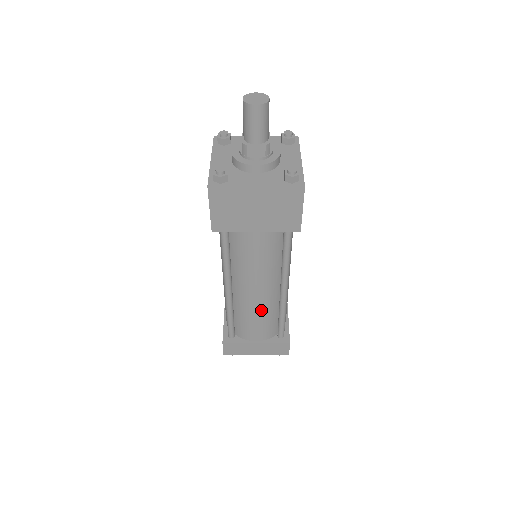
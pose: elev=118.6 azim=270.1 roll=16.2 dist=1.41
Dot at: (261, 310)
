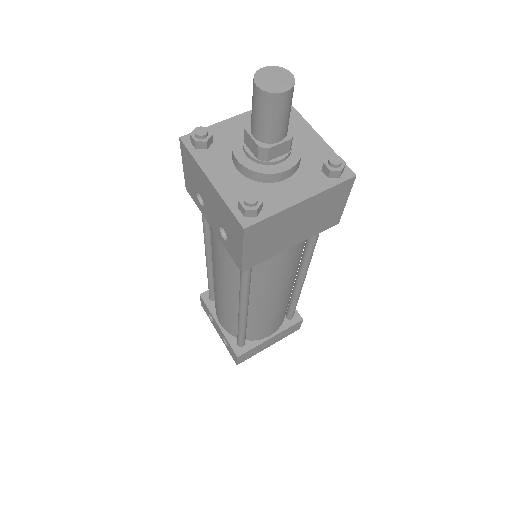
Dot at: (279, 310)
